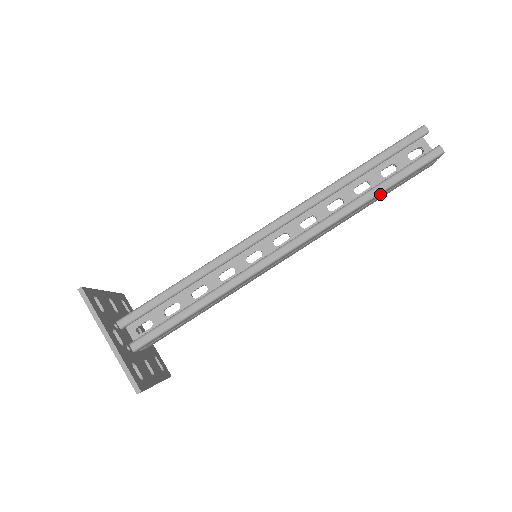
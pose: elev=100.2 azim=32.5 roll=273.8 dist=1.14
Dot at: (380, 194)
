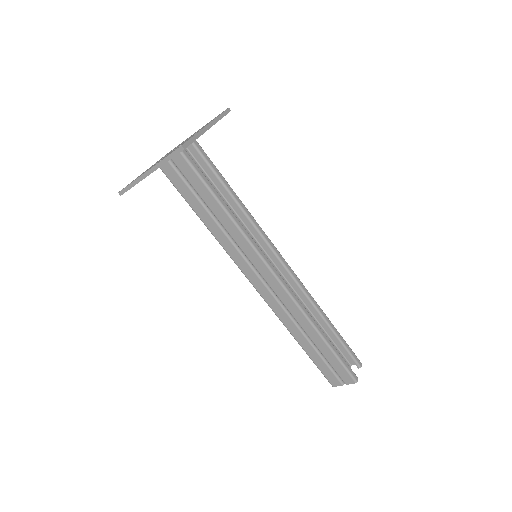
Dot at: (323, 343)
